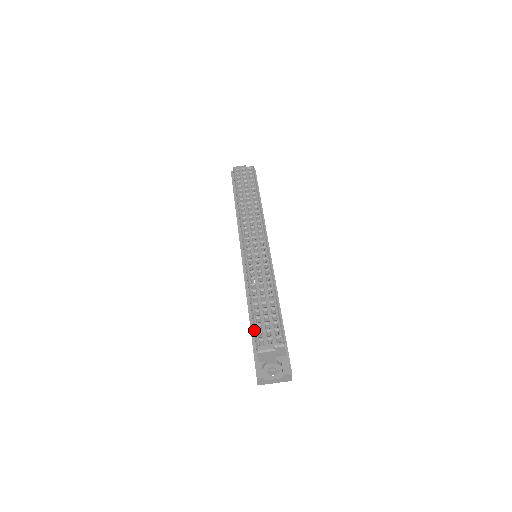
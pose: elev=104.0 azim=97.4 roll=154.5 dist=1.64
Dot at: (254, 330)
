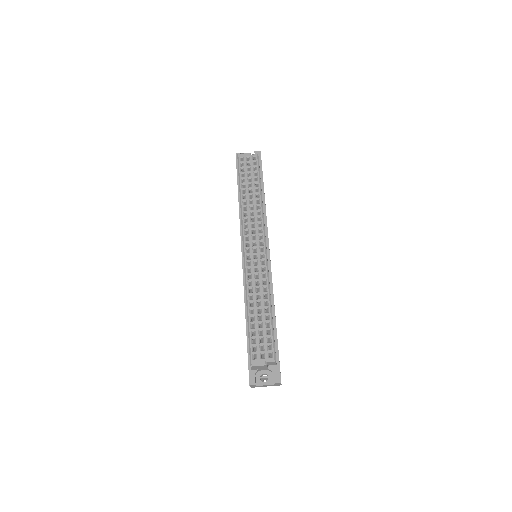
Dot at: (249, 343)
